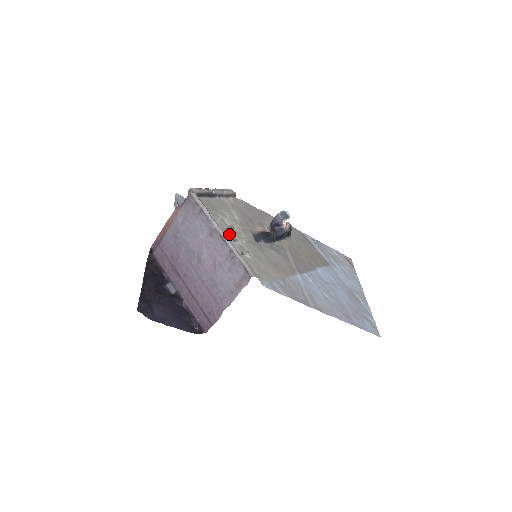
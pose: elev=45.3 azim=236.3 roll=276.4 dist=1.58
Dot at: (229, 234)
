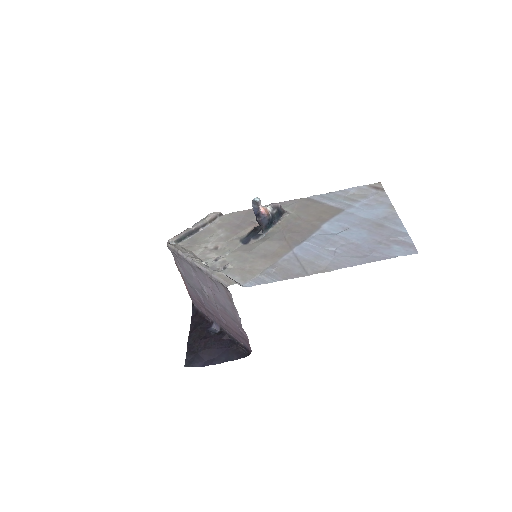
Dot at: (211, 257)
